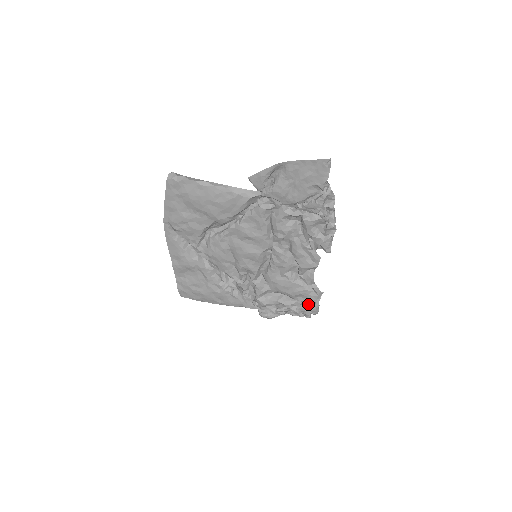
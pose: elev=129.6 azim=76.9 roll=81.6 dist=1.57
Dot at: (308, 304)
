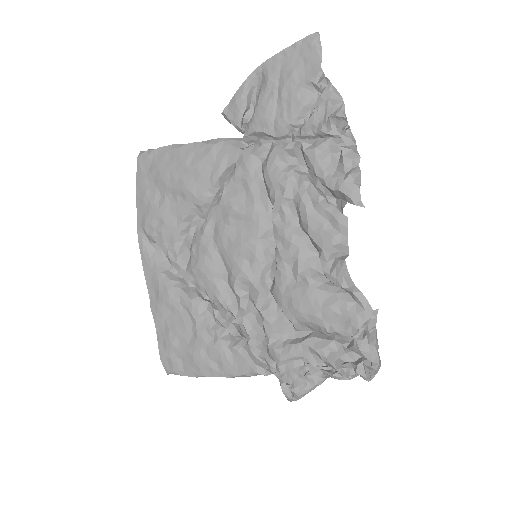
Dot at: (355, 341)
